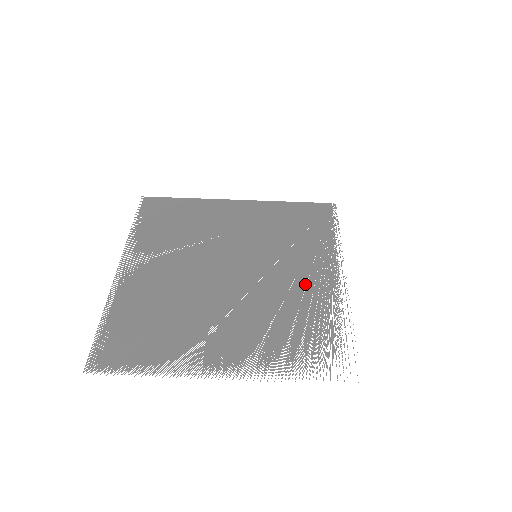
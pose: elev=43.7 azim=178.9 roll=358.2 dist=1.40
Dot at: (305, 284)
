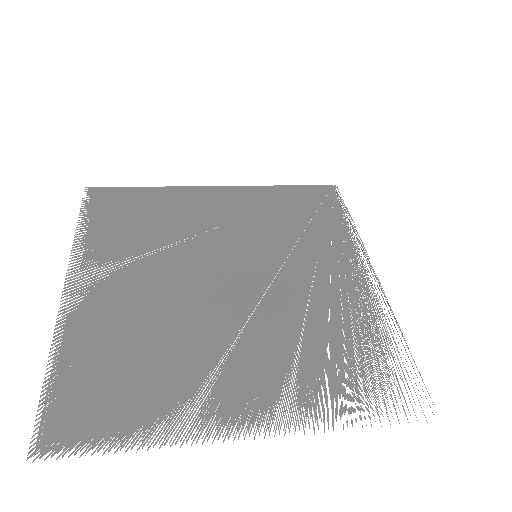
Dot at: (328, 288)
